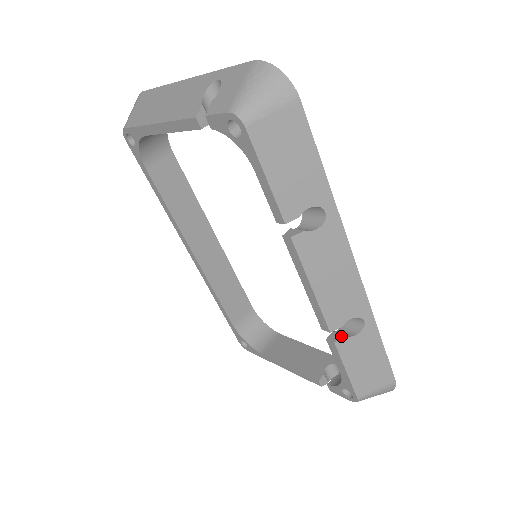
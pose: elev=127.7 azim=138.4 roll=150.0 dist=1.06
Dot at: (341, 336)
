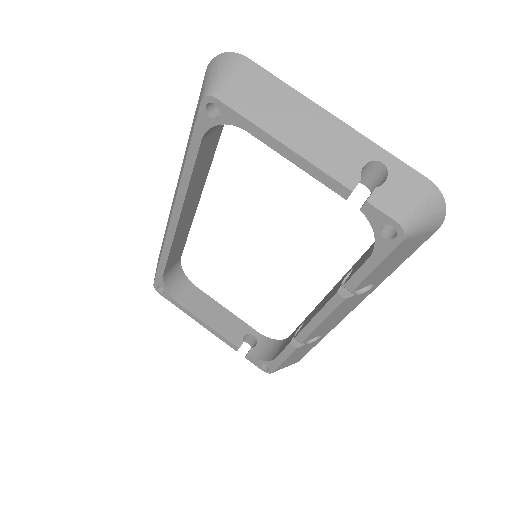
Dot at: occluded
